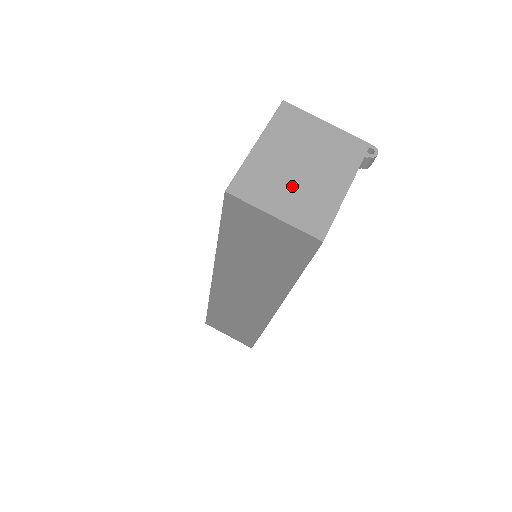
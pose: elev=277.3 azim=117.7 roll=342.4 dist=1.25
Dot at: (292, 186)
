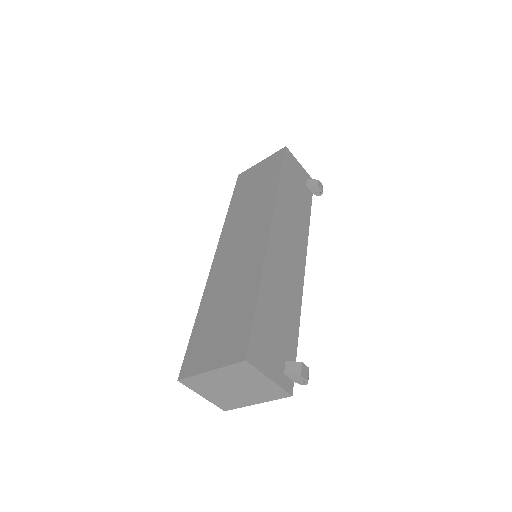
Dot at: (221, 392)
